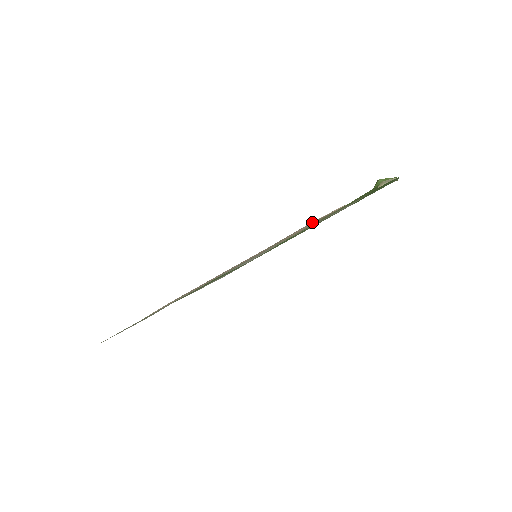
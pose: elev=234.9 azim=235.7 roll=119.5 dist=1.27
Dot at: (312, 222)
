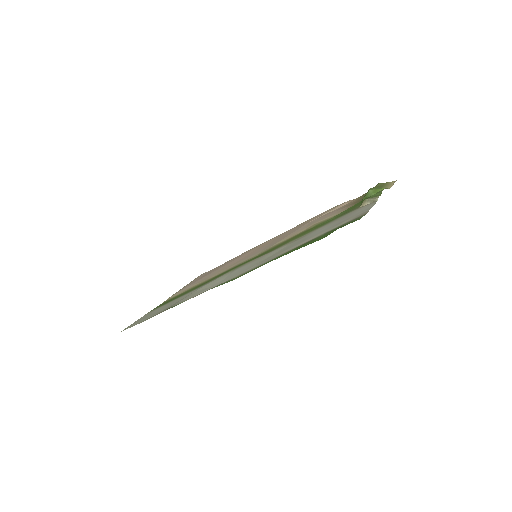
Dot at: (311, 222)
